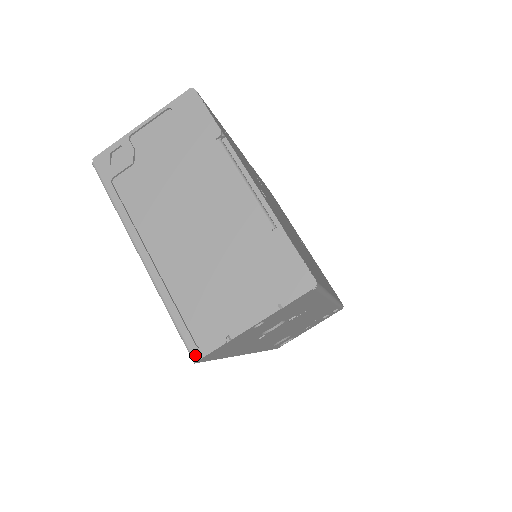
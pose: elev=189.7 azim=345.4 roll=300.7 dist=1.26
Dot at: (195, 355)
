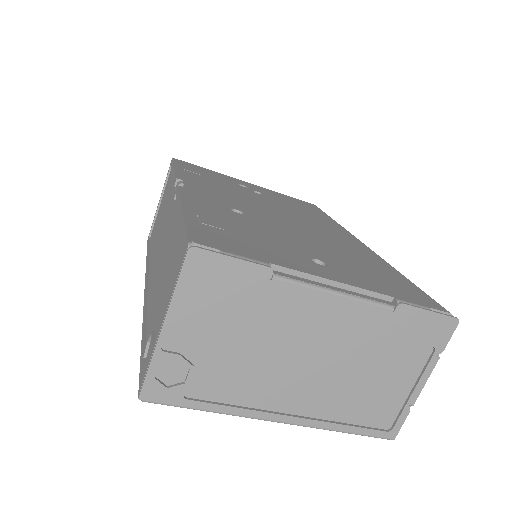
Dot at: (391, 437)
